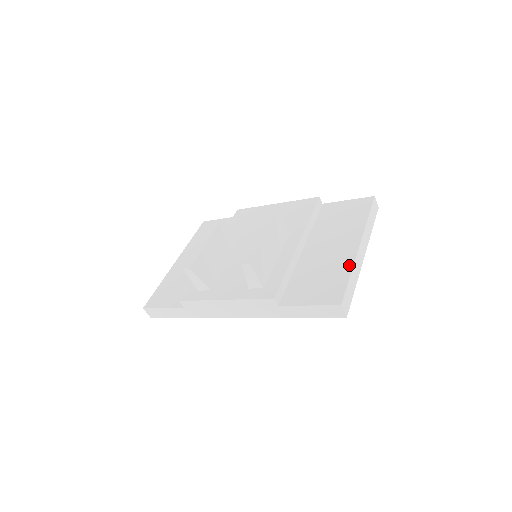
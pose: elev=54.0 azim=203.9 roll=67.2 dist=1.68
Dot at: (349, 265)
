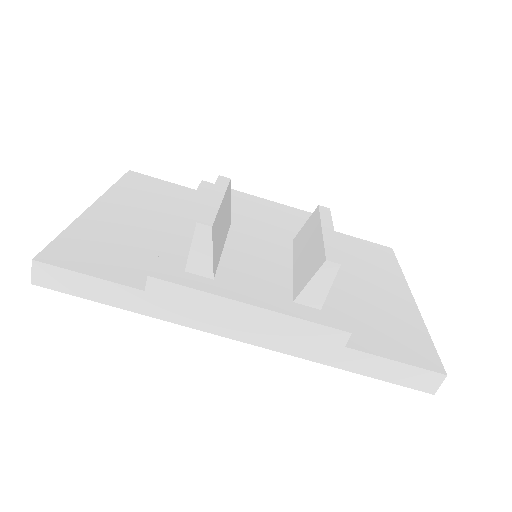
Dot at: (419, 321)
